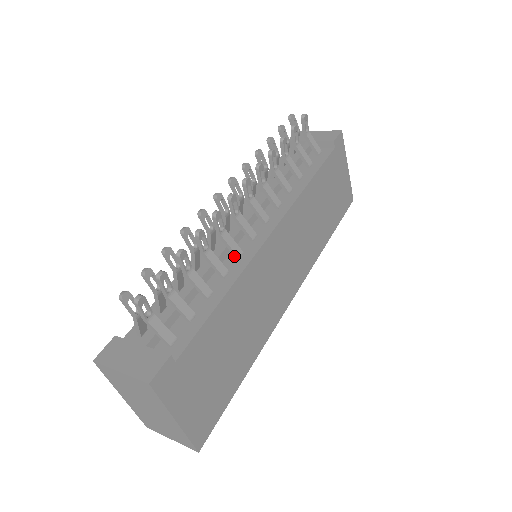
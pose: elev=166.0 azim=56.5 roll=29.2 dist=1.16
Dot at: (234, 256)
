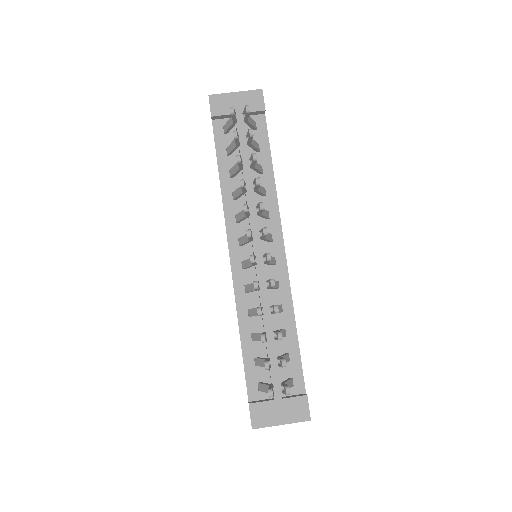
Dot at: (275, 289)
